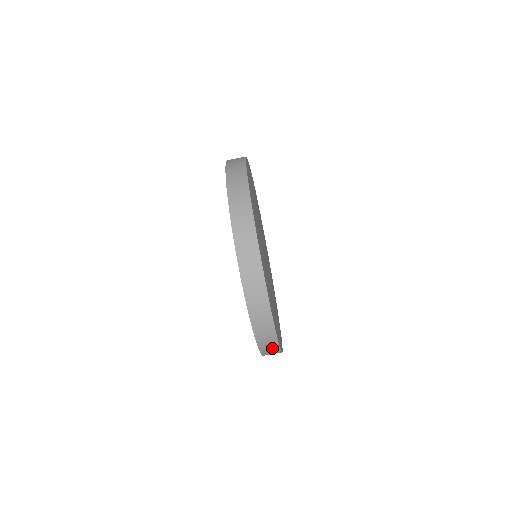
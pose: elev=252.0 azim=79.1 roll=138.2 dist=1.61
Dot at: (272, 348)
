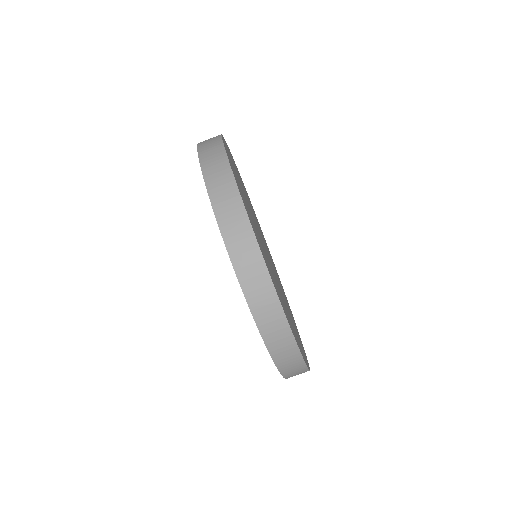
Dot at: (246, 245)
